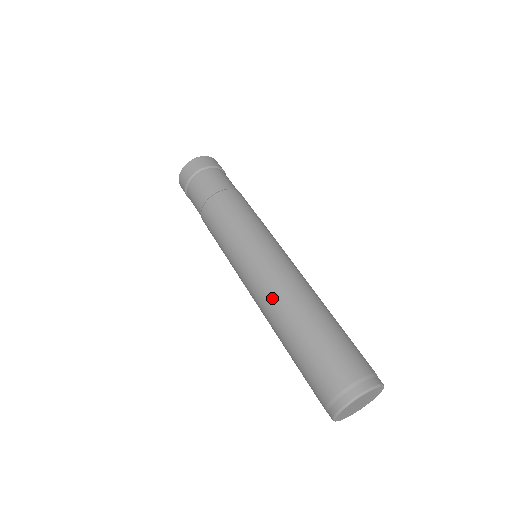
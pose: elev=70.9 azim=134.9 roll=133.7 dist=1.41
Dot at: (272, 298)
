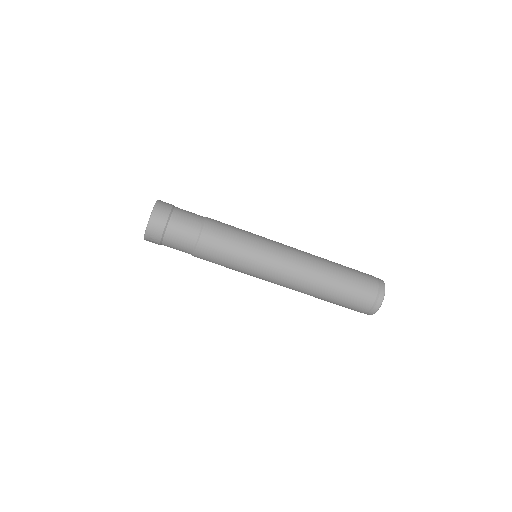
Dot at: (302, 280)
